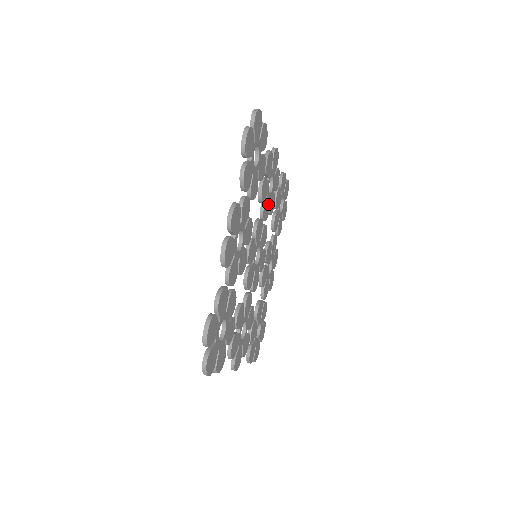
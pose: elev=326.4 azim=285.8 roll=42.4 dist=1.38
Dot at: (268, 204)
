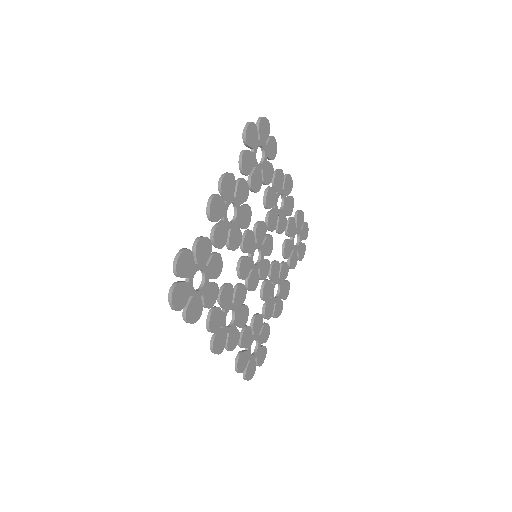
Dot at: (276, 218)
